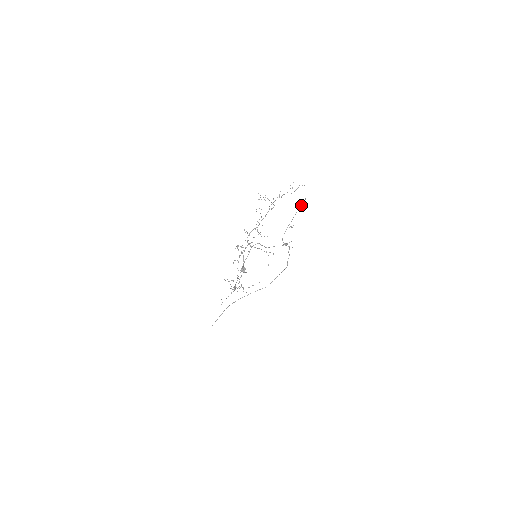
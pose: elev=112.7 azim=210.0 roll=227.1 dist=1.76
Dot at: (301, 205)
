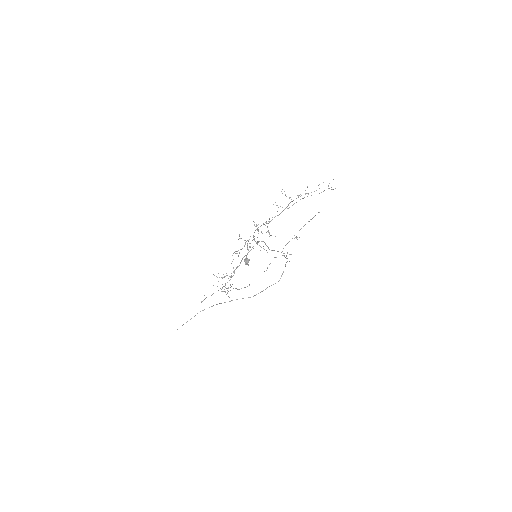
Dot at: occluded
